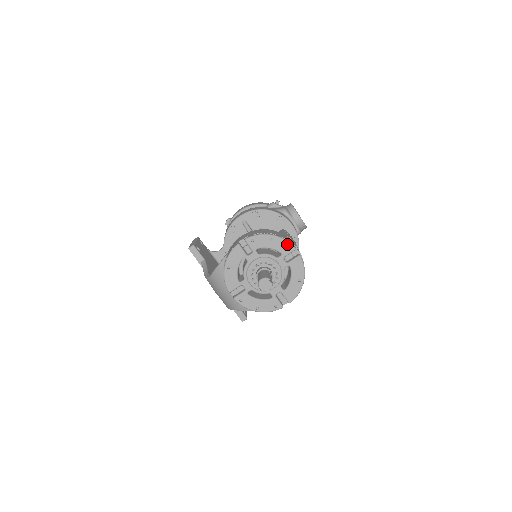
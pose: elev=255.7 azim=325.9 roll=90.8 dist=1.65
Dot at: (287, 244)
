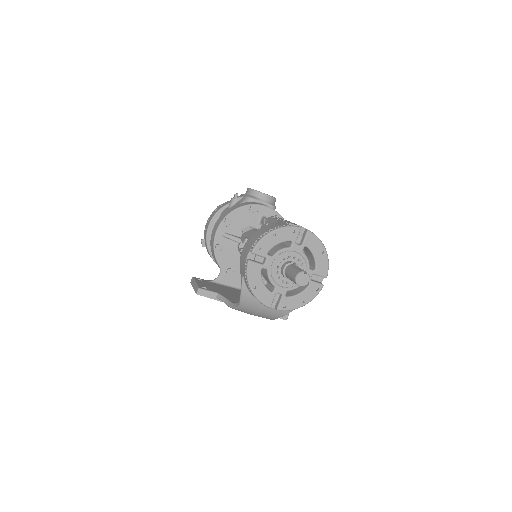
Dot at: (290, 229)
